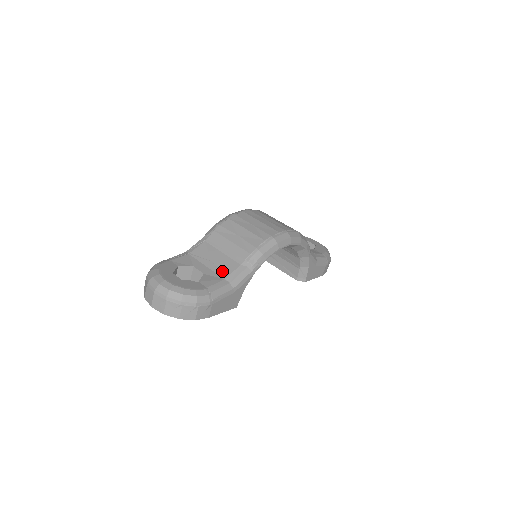
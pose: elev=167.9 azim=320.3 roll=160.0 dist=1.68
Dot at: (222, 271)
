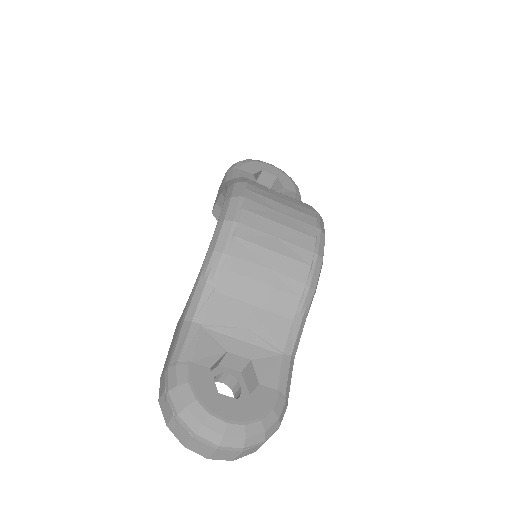
Dot at: (272, 341)
